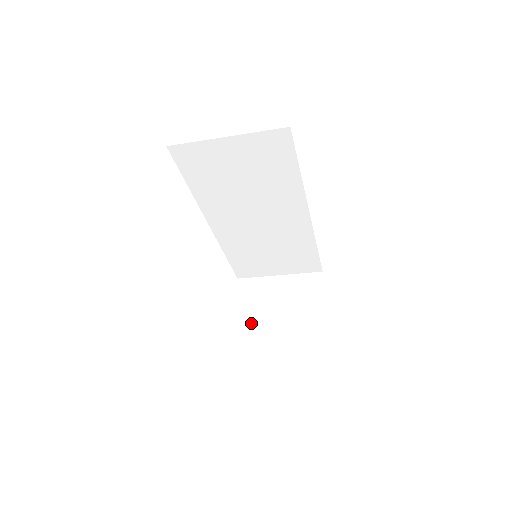
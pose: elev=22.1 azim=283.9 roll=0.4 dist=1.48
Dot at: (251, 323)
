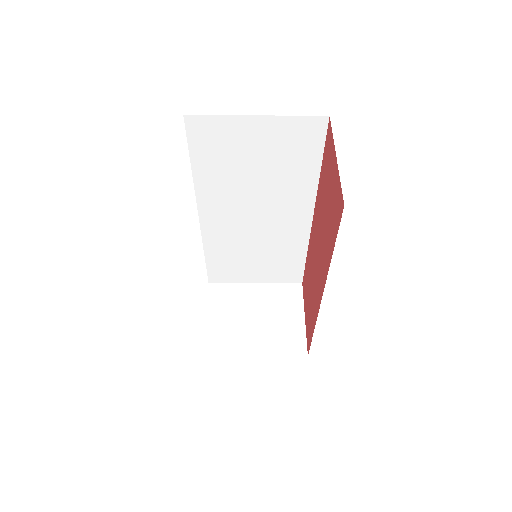
Dot at: (225, 333)
